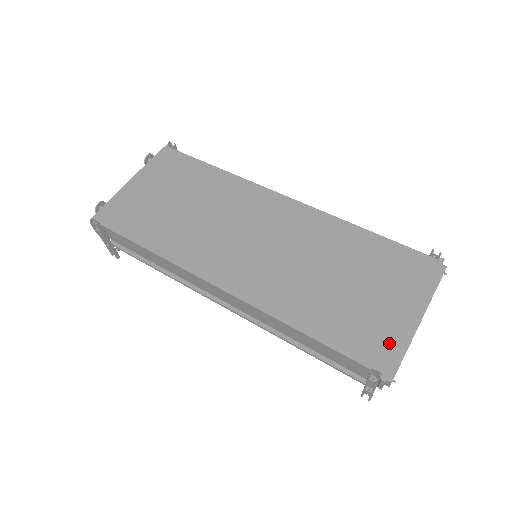
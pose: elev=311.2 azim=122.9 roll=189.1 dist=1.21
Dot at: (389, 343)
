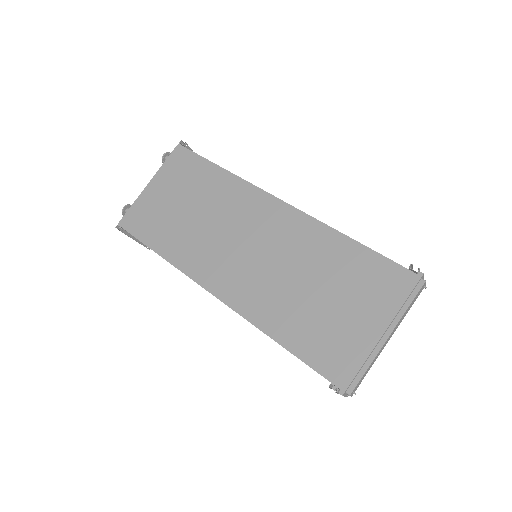
Dot at: (352, 359)
